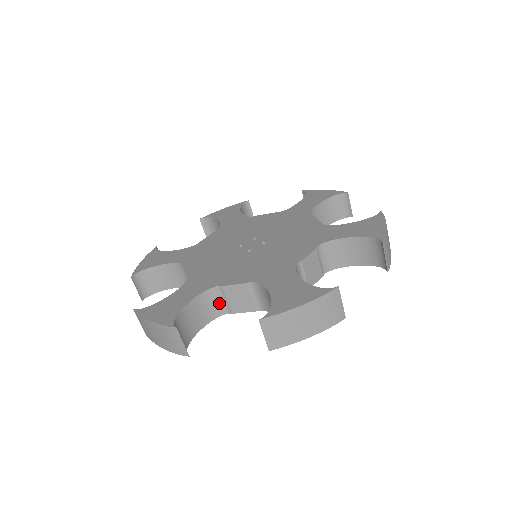
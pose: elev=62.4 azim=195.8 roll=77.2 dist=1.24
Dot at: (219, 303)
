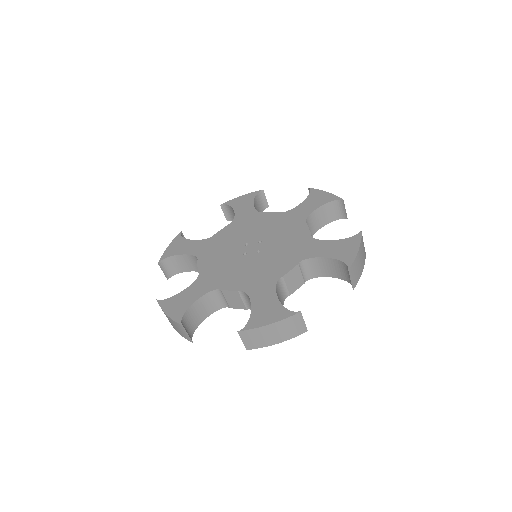
Dot at: (282, 292)
